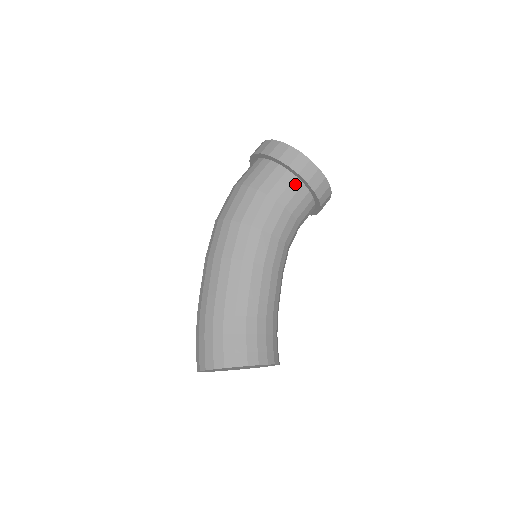
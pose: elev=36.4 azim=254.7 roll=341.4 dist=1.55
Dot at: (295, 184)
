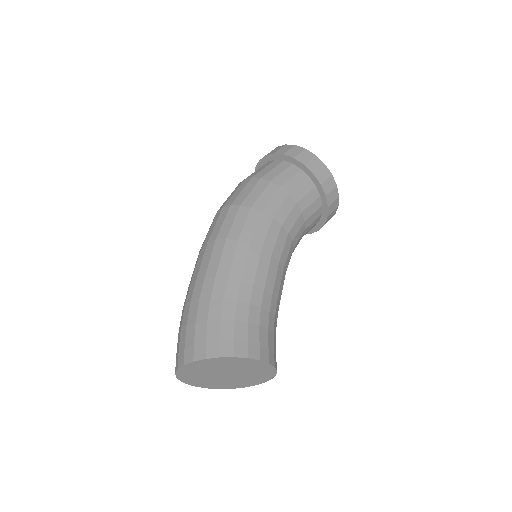
Dot at: (308, 184)
